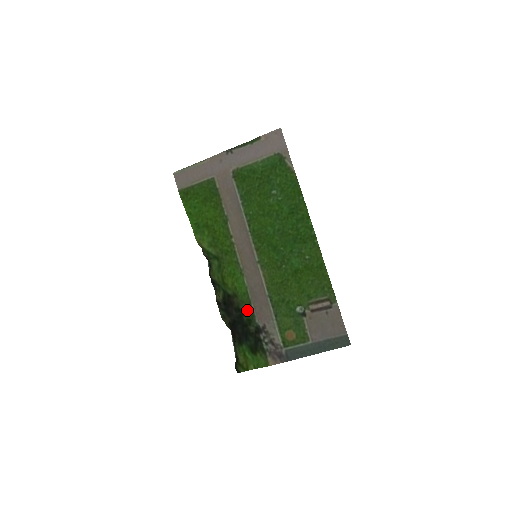
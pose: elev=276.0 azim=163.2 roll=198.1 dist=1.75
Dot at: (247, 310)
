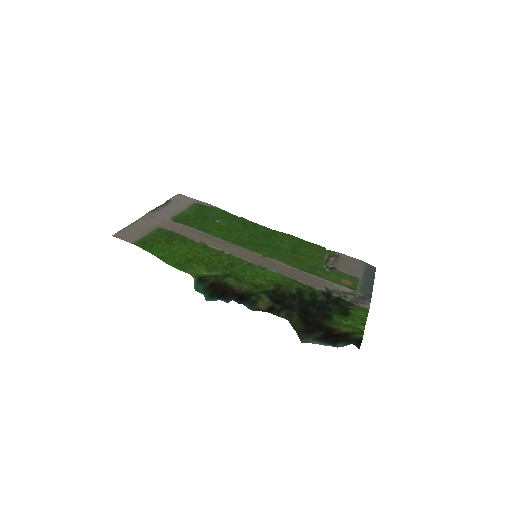
Dot at: (300, 288)
